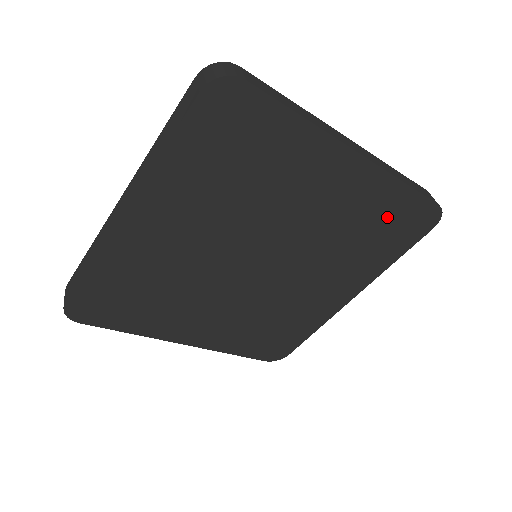
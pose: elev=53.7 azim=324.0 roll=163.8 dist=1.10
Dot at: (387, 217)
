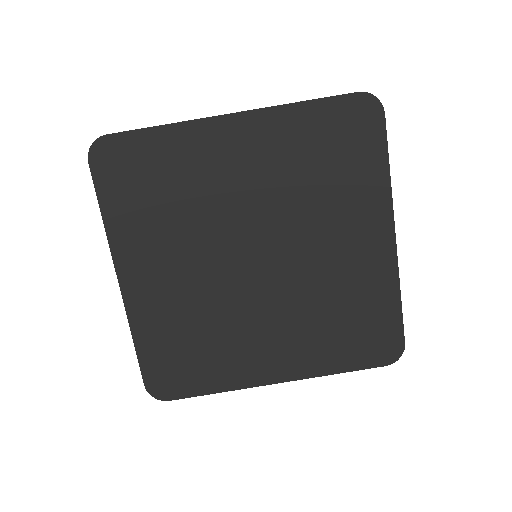
Dot at: (368, 315)
